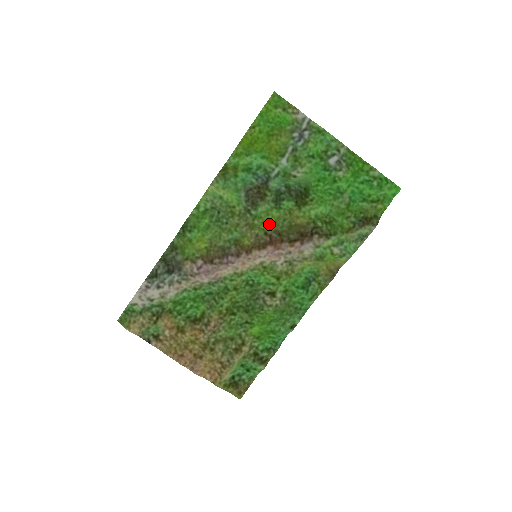
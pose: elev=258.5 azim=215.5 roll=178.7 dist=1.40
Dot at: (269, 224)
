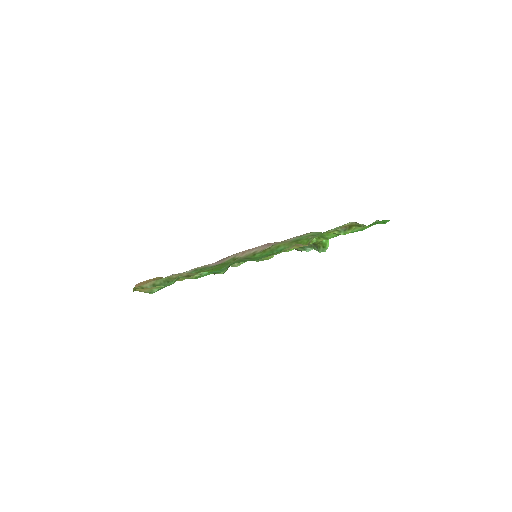
Dot at: occluded
